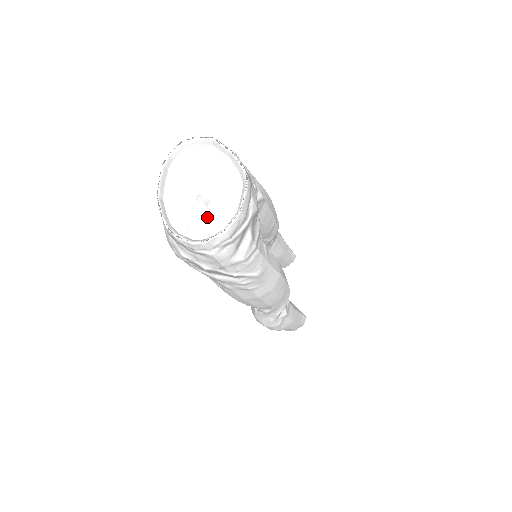
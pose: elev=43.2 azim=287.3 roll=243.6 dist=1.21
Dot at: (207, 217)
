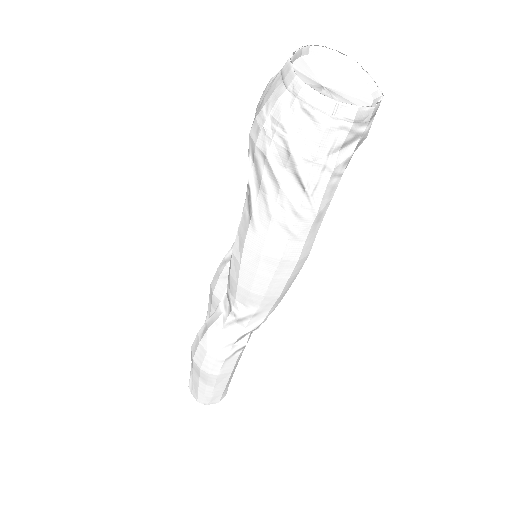
Dot at: (334, 98)
